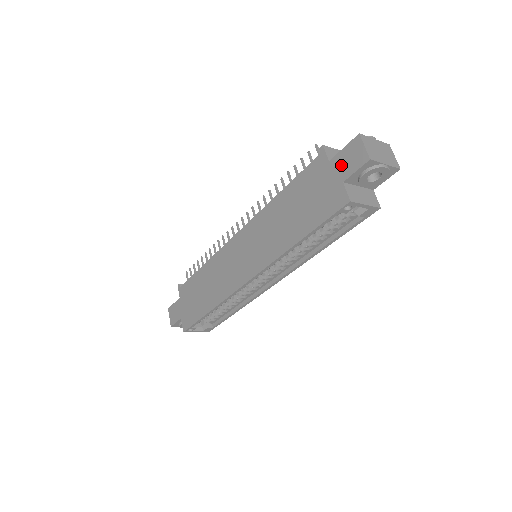
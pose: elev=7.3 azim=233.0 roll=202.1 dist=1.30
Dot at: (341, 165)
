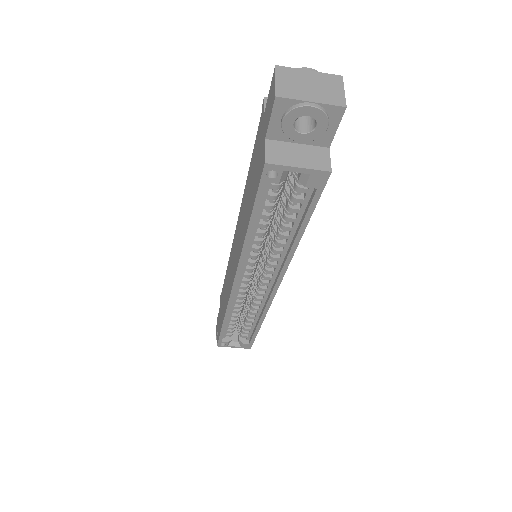
Dot at: (266, 116)
